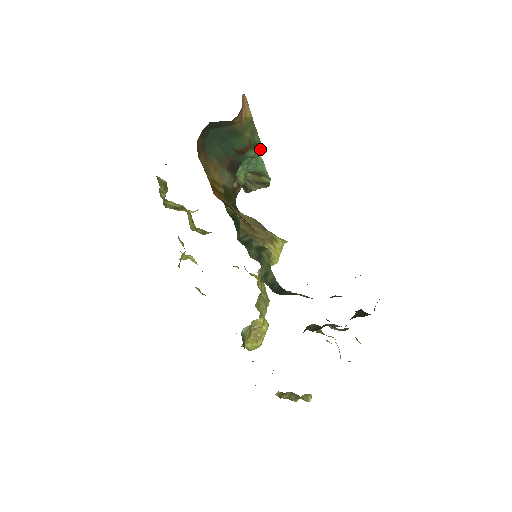
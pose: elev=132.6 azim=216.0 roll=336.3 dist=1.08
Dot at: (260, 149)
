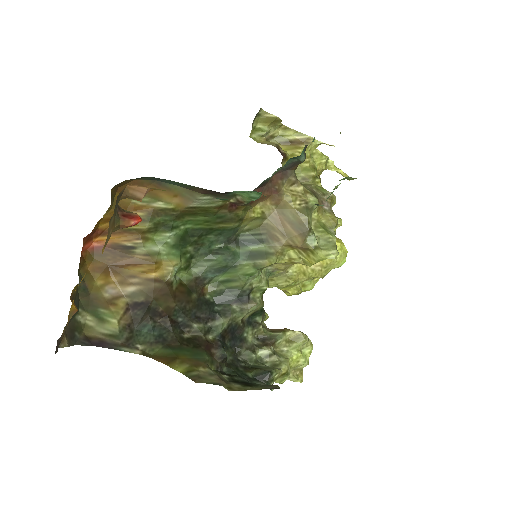
Dot at: occluded
